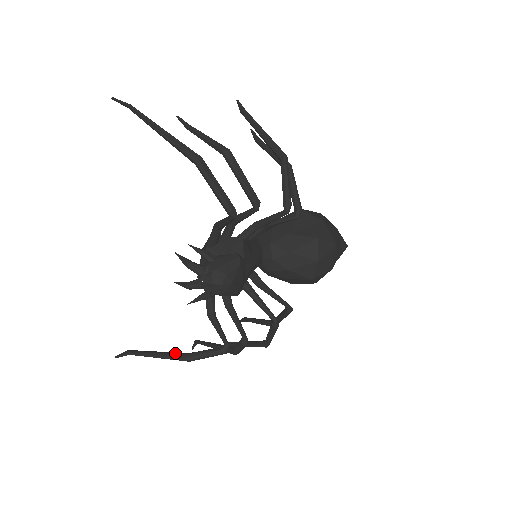
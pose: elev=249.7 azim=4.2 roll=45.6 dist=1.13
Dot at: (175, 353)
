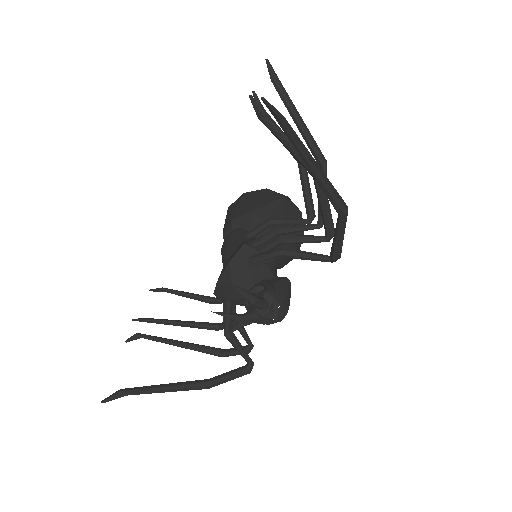
Dot at: (194, 383)
